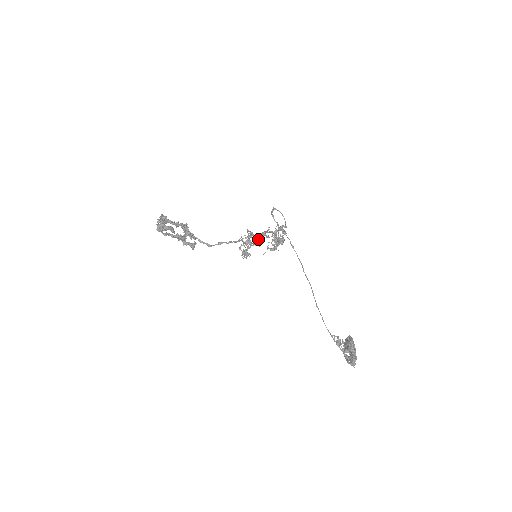
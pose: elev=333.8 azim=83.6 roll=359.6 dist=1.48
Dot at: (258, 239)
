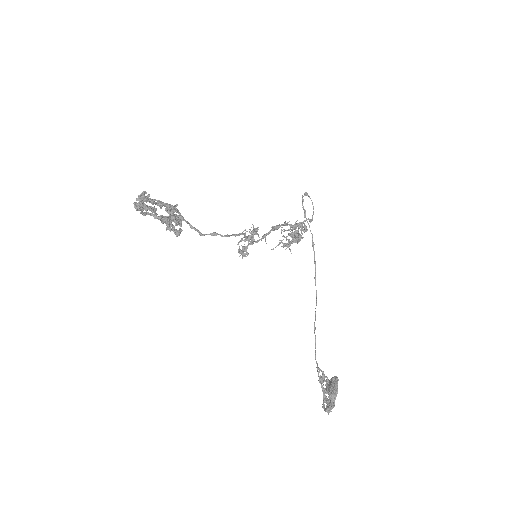
Dot at: (267, 234)
